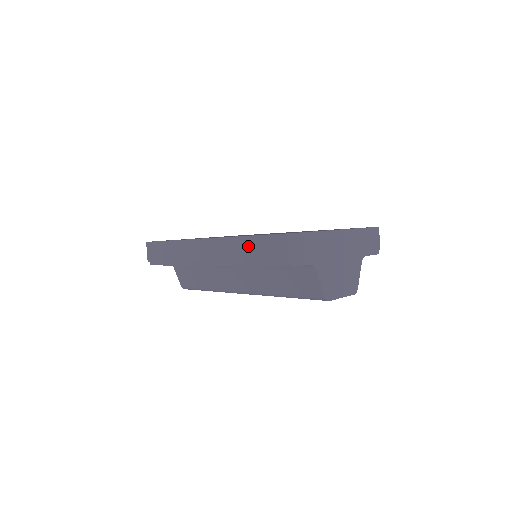
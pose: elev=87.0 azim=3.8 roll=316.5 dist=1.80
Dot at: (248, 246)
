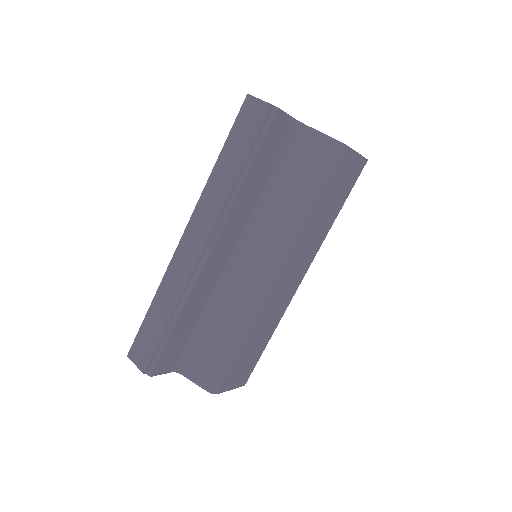
Dot at: (227, 160)
